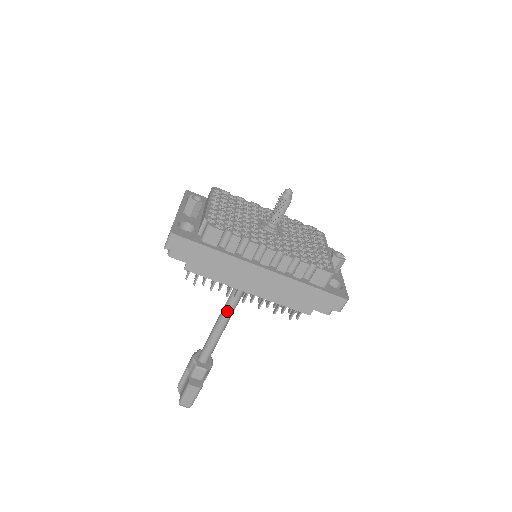
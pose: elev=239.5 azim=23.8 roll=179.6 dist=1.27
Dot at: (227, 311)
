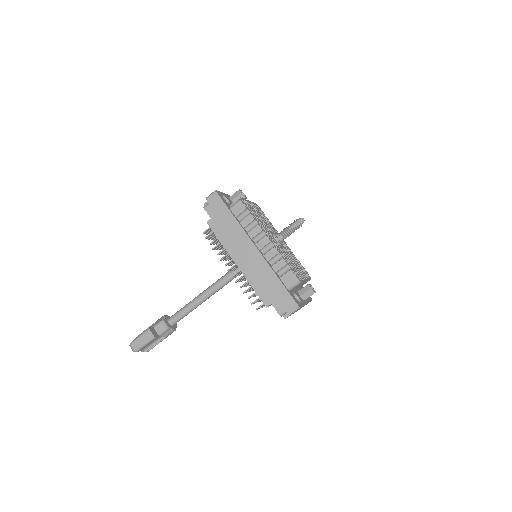
Dot at: (212, 287)
